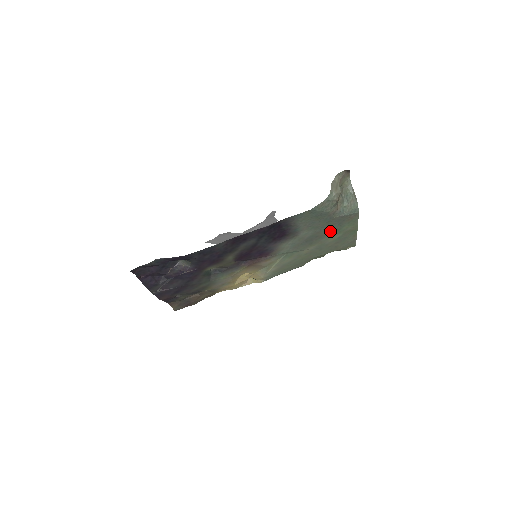
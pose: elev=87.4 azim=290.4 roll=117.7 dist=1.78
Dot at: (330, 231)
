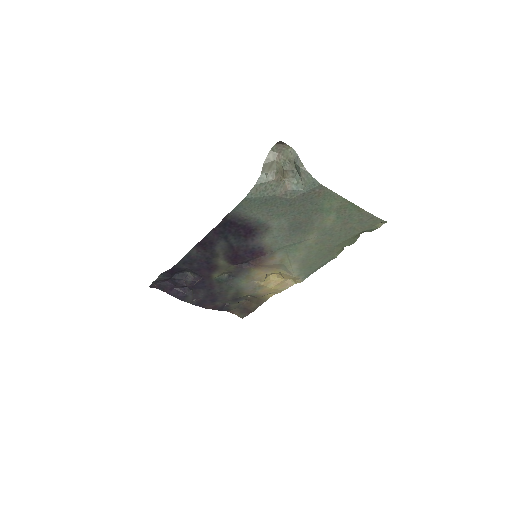
Dot at: (311, 213)
